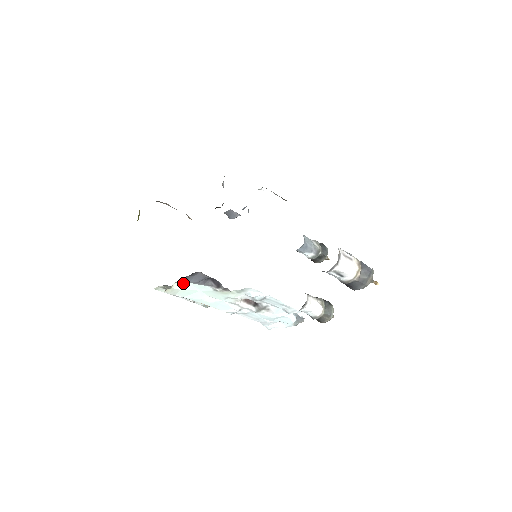
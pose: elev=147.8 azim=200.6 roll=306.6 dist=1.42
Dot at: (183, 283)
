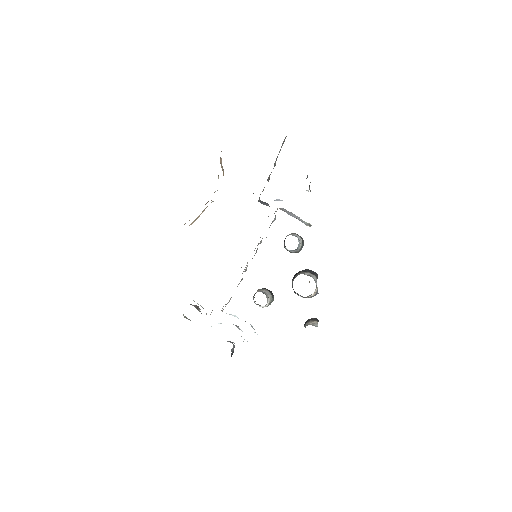
Dot at: occluded
